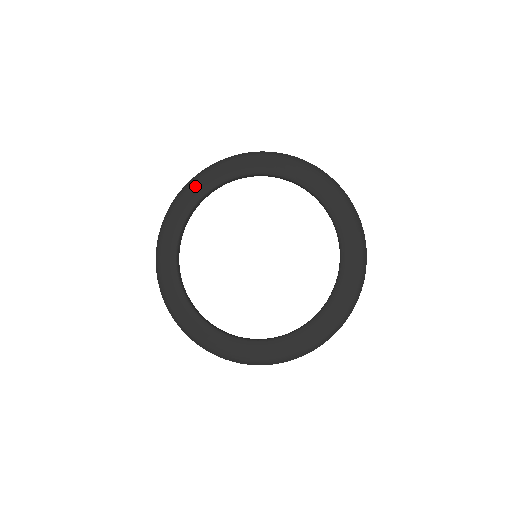
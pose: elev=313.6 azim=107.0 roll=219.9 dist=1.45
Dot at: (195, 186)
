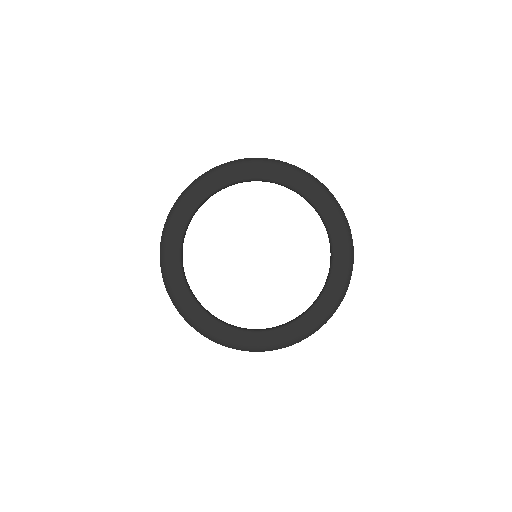
Dot at: (187, 200)
